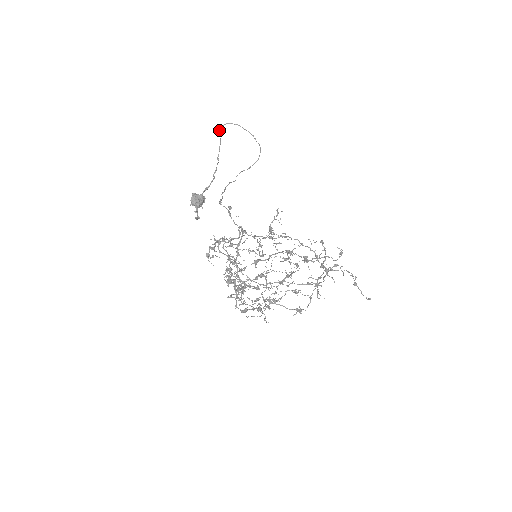
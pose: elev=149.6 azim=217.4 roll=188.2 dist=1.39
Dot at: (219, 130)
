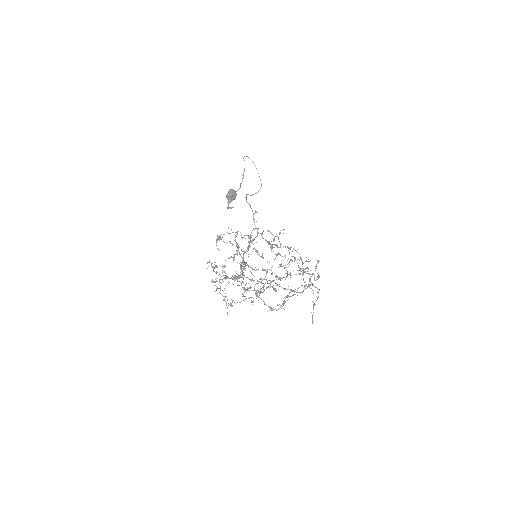
Dot at: (243, 157)
